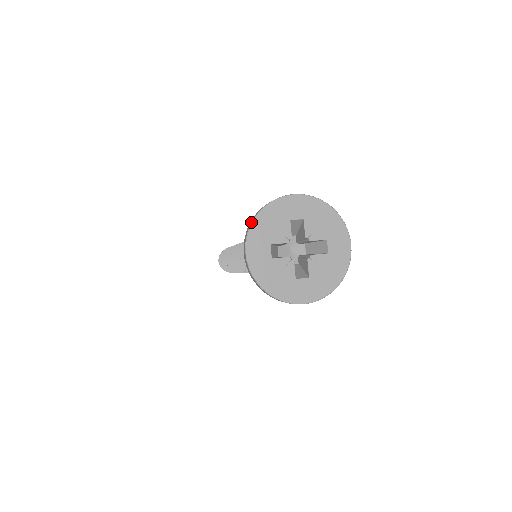
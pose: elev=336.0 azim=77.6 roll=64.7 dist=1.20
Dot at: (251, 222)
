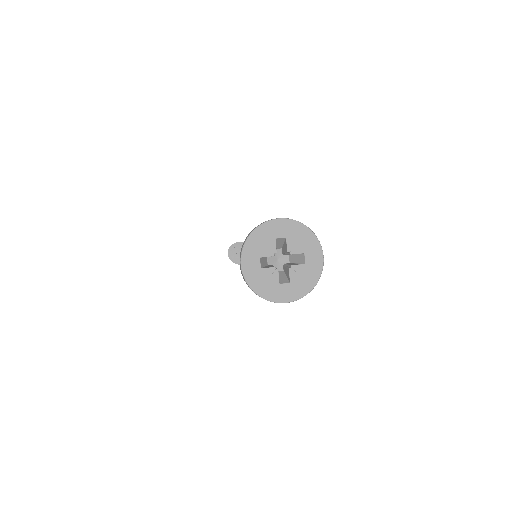
Dot at: (245, 241)
